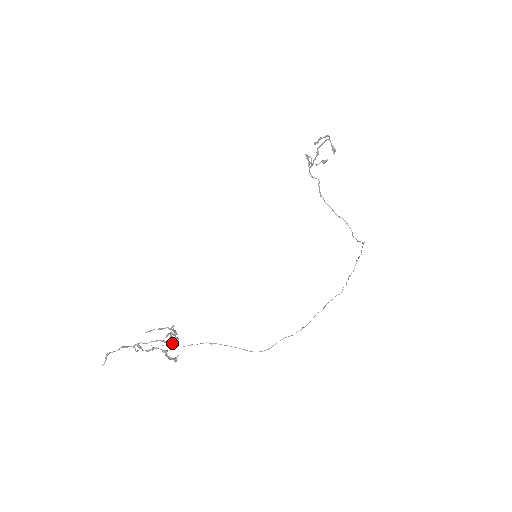
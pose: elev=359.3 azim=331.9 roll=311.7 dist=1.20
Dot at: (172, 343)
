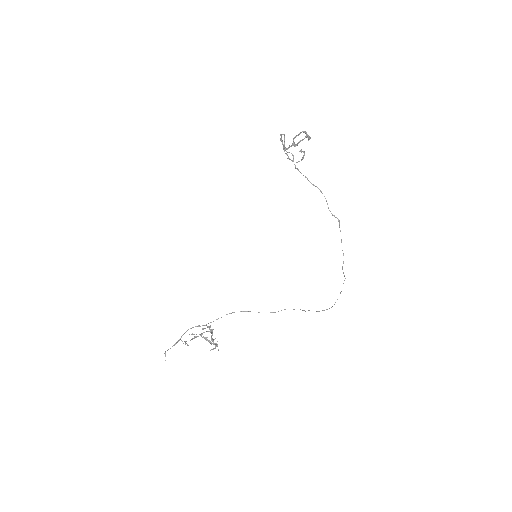
Dot at: (216, 346)
